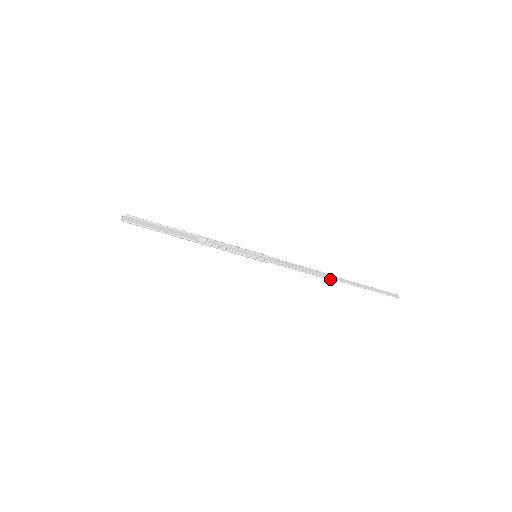
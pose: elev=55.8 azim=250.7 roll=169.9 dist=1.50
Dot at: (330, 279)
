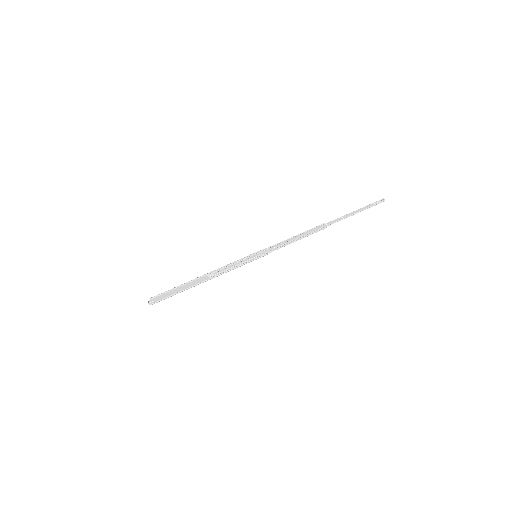
Dot at: (321, 229)
